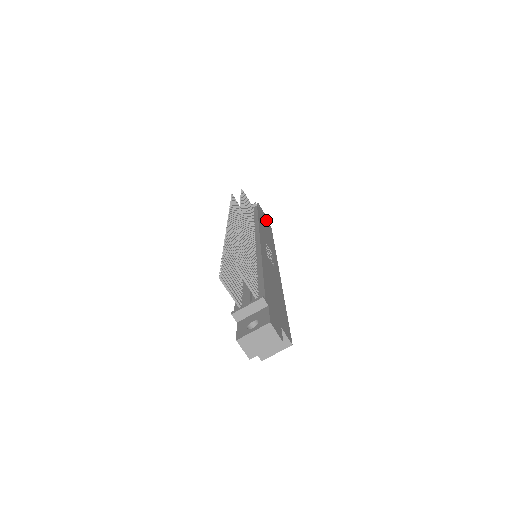
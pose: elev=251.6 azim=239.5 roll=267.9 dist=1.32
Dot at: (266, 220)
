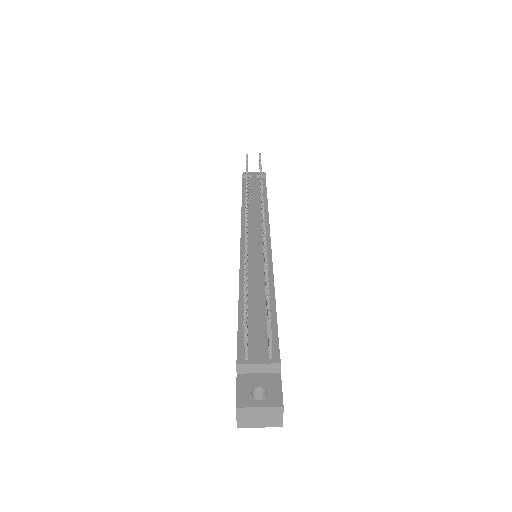
Dot at: occluded
